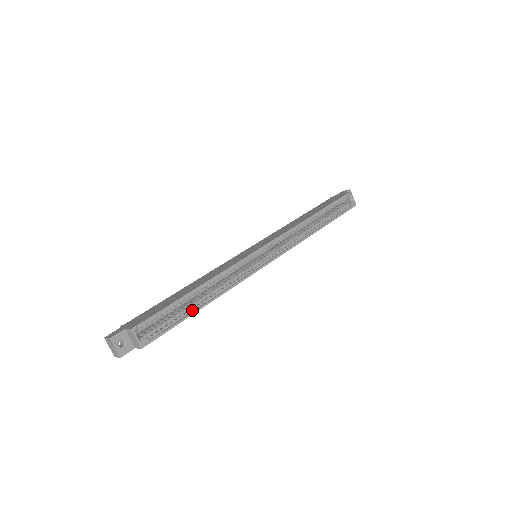
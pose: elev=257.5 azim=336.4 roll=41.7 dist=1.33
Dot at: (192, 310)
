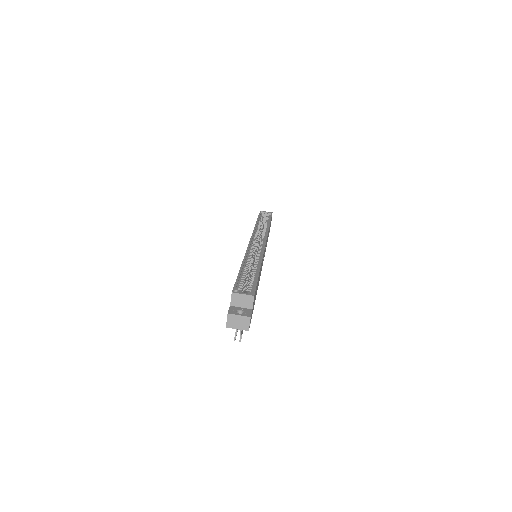
Dot at: (256, 274)
